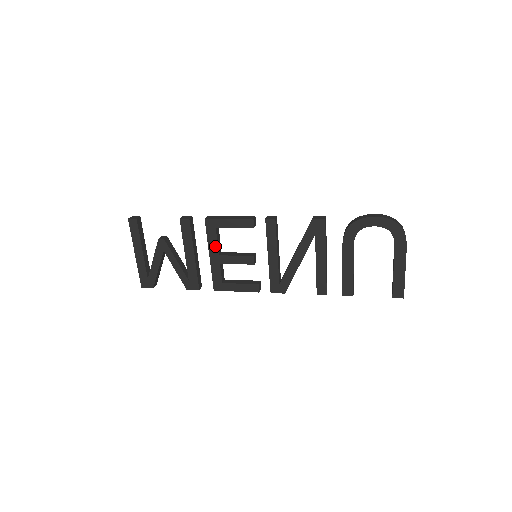
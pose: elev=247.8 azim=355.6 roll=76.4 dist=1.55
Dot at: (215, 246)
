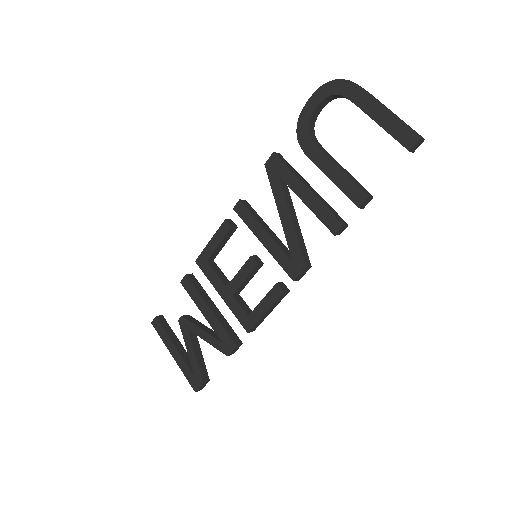
Dot at: (218, 280)
